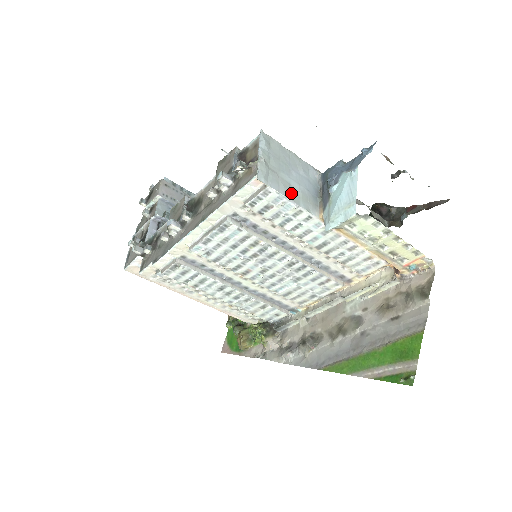
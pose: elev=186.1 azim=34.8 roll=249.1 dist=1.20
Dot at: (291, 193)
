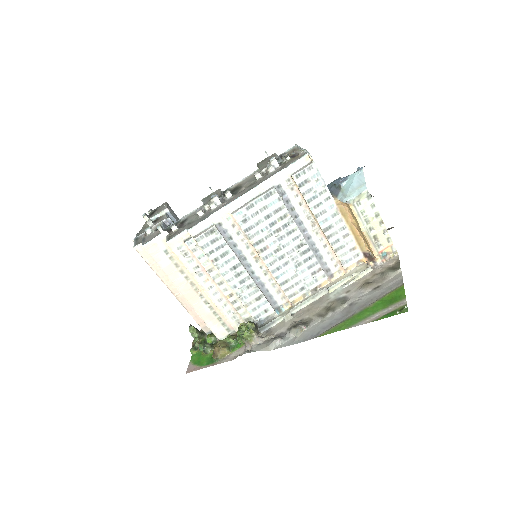
Dot at: occluded
